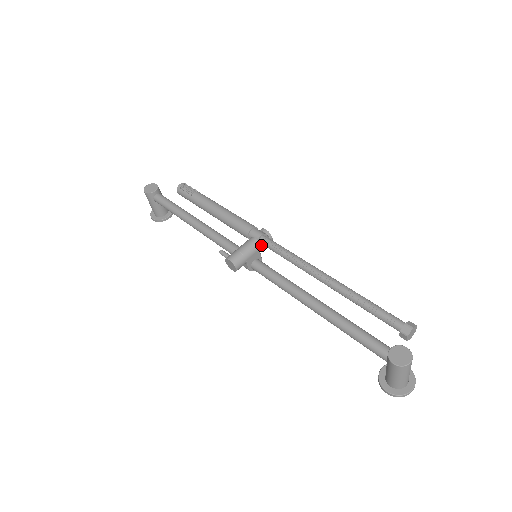
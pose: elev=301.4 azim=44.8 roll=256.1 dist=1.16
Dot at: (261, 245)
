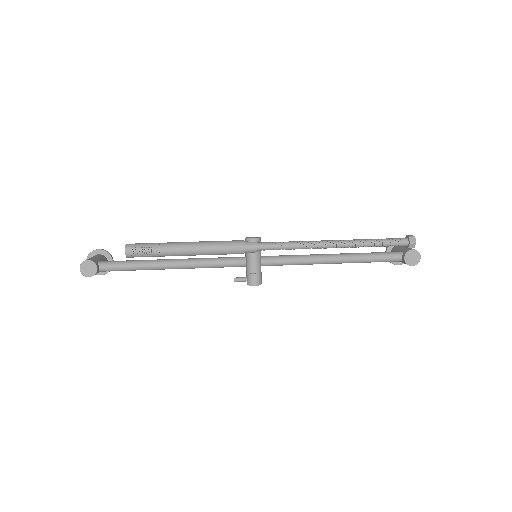
Dot at: (257, 250)
